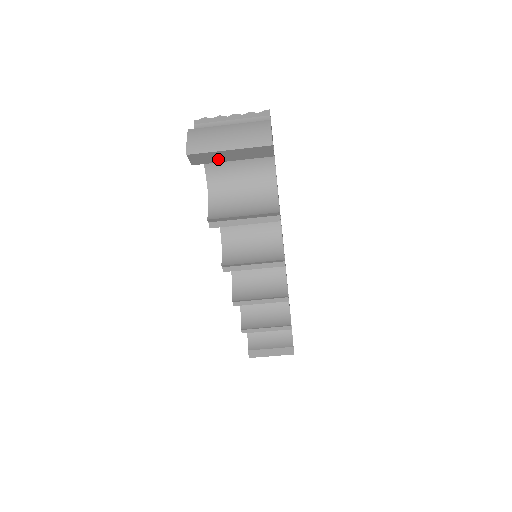
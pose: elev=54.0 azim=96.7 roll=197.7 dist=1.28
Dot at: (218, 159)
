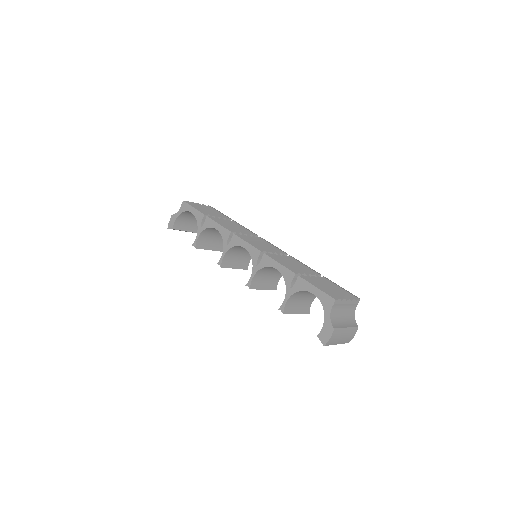
Dot at: occluded
